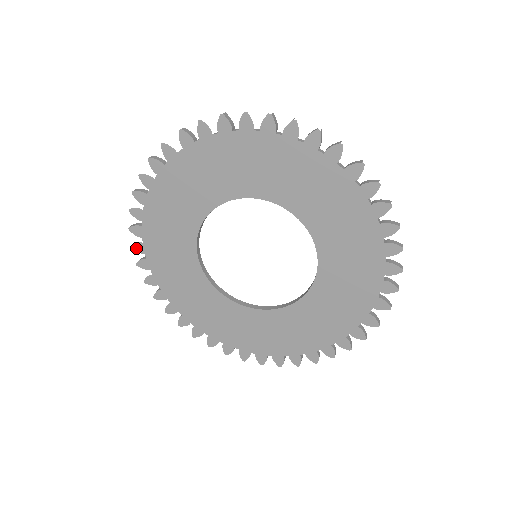
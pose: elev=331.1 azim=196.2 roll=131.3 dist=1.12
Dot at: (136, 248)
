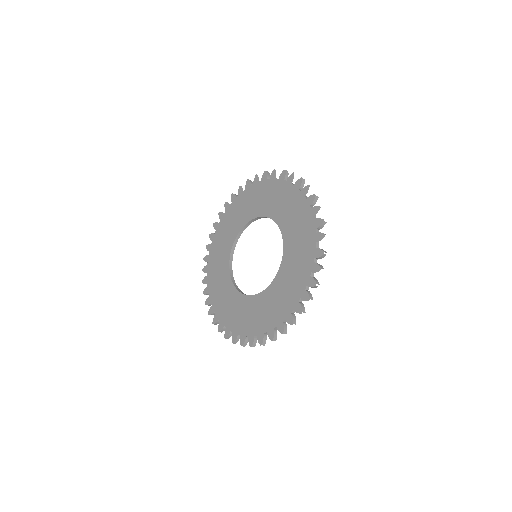
Dot at: (226, 205)
